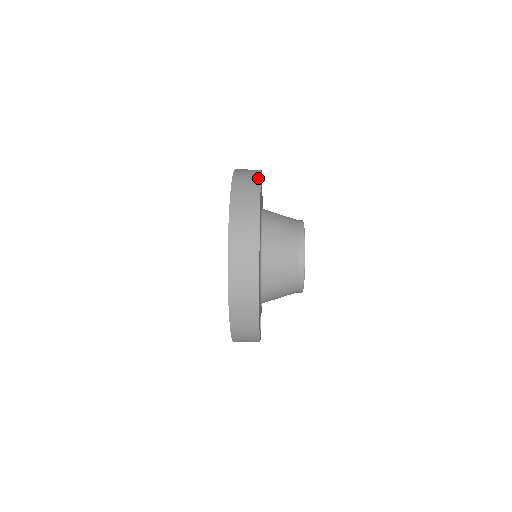
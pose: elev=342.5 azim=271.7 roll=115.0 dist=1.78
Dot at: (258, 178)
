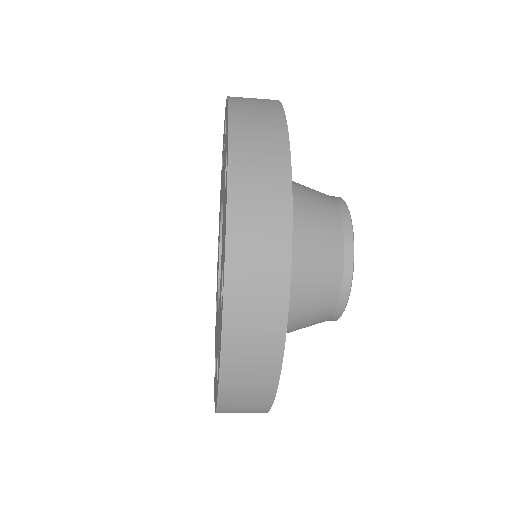
Dot at: occluded
